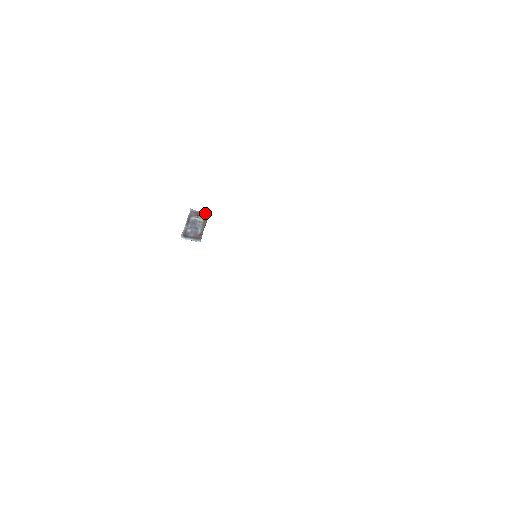
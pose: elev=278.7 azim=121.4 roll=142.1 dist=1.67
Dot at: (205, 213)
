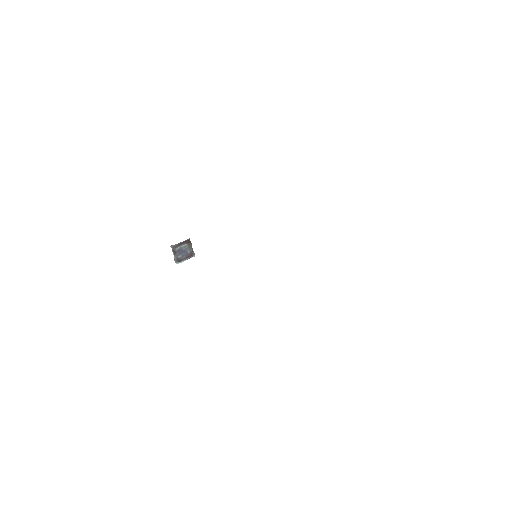
Dot at: (185, 240)
